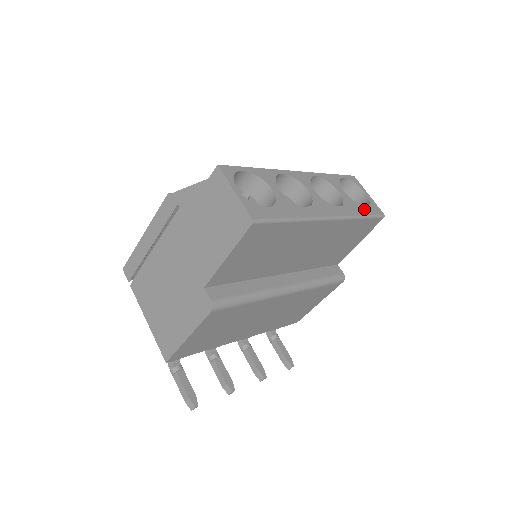
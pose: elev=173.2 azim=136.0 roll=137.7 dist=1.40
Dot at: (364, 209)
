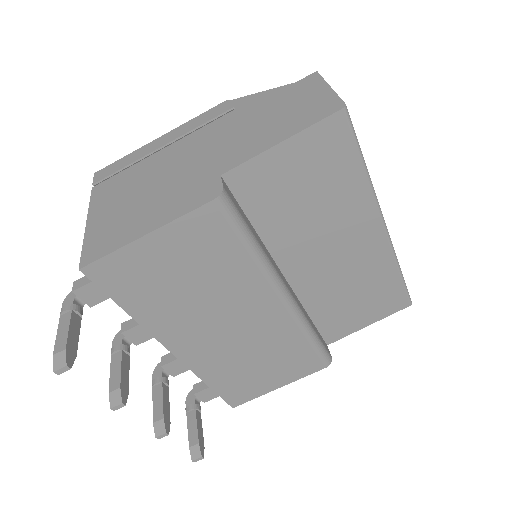
Dot at: occluded
